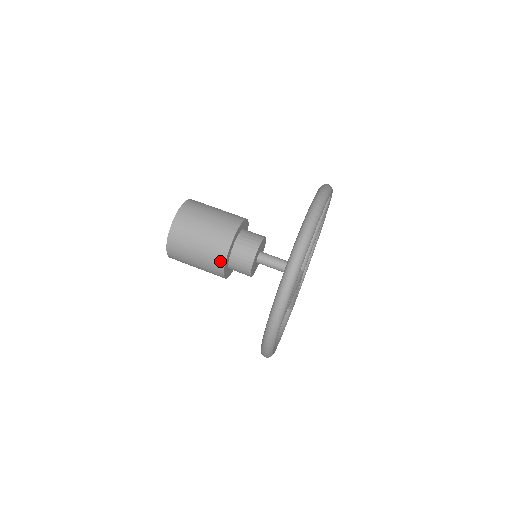
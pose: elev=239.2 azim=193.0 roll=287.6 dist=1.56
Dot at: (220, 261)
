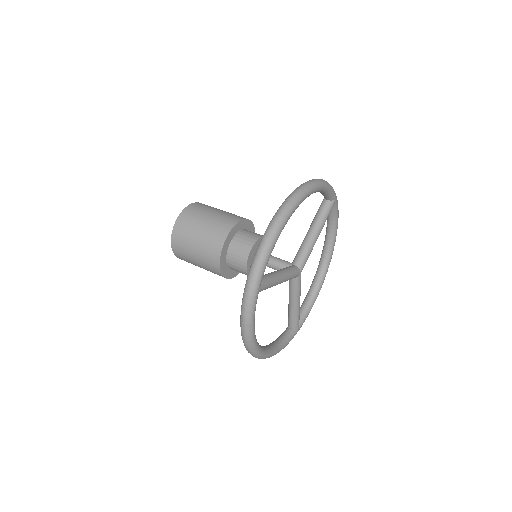
Dot at: (216, 251)
